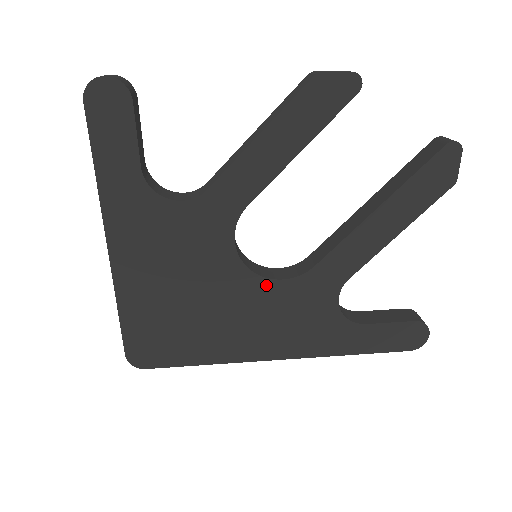
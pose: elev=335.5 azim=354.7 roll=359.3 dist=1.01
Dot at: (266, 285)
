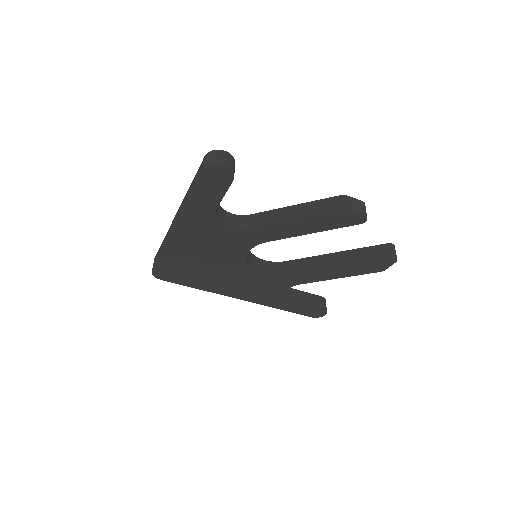
Dot at: (254, 272)
